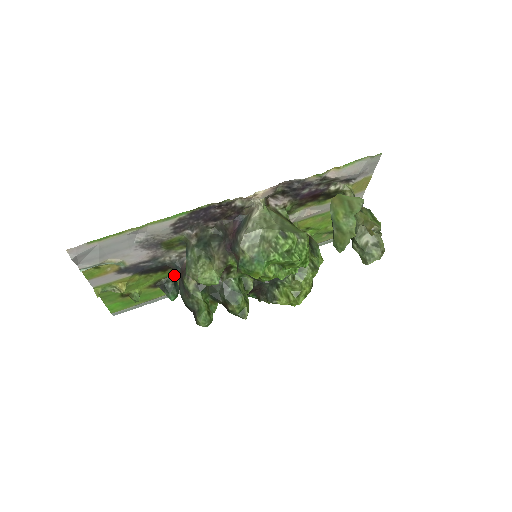
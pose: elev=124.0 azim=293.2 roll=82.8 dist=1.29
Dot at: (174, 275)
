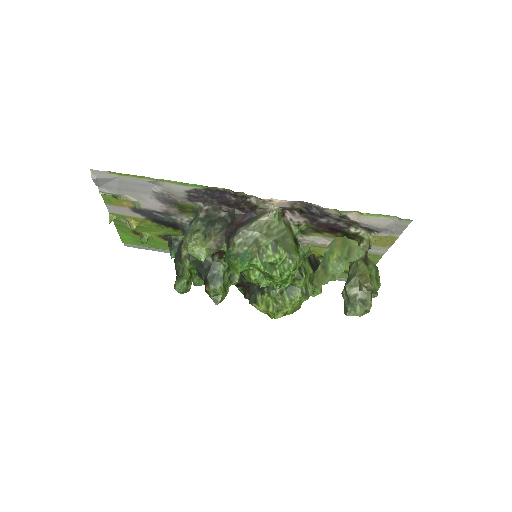
Dot at: occluded
